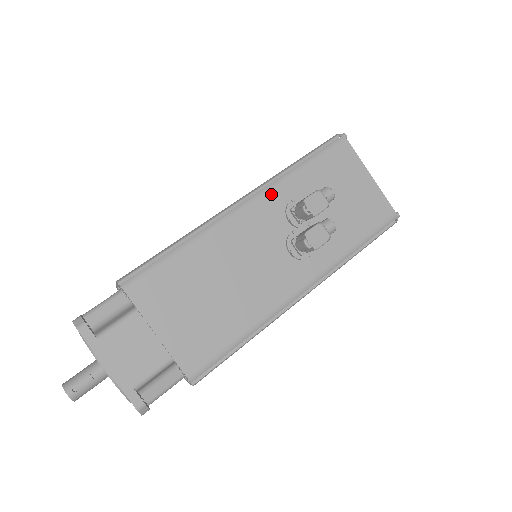
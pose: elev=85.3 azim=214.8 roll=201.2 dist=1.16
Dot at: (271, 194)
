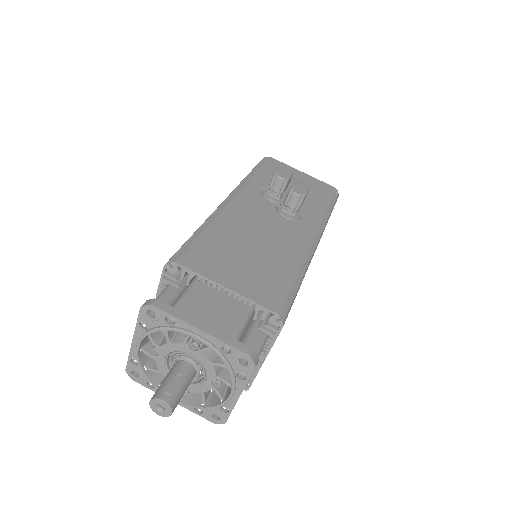
Dot at: (246, 189)
